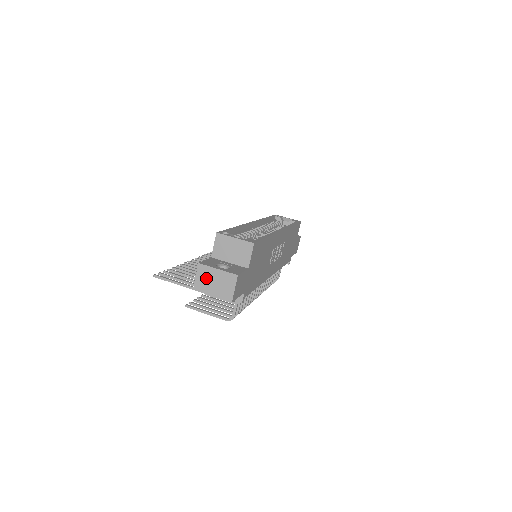
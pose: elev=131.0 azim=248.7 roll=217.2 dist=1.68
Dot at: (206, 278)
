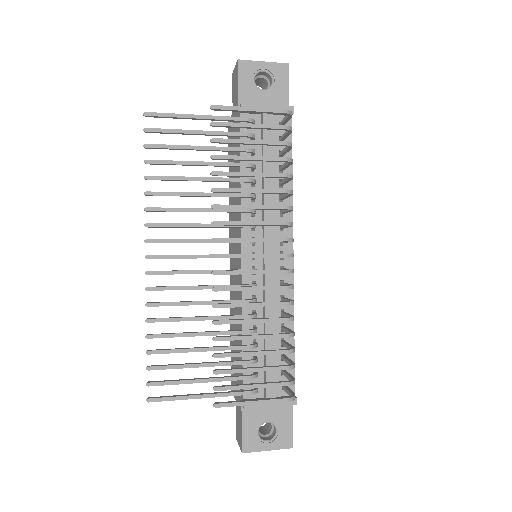
Dot at: occluded
